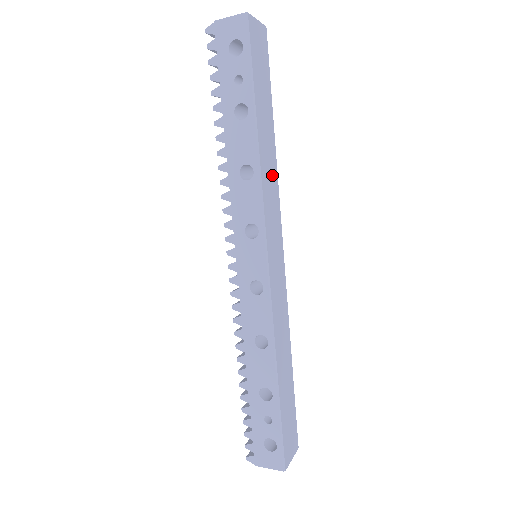
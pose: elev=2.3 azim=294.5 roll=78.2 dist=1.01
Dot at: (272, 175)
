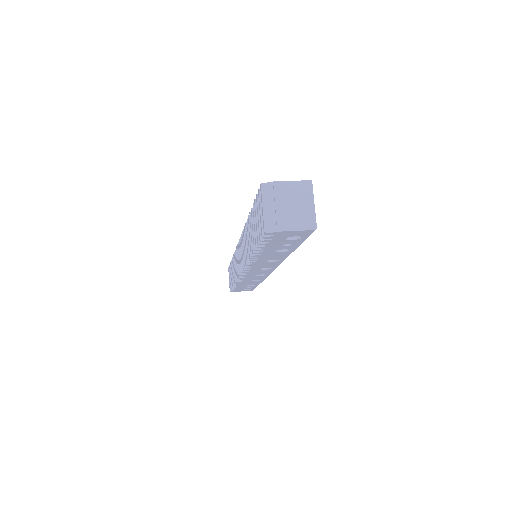
Dot at: occluded
